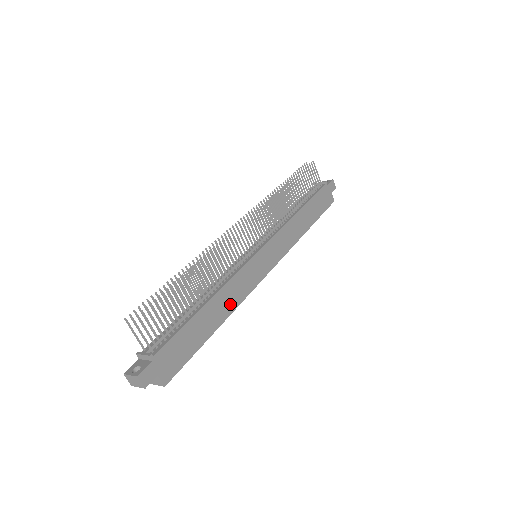
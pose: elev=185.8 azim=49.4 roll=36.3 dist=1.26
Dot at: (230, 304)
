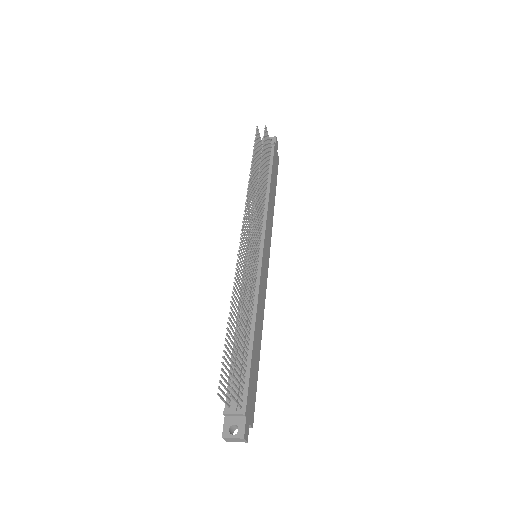
Dot at: (261, 320)
